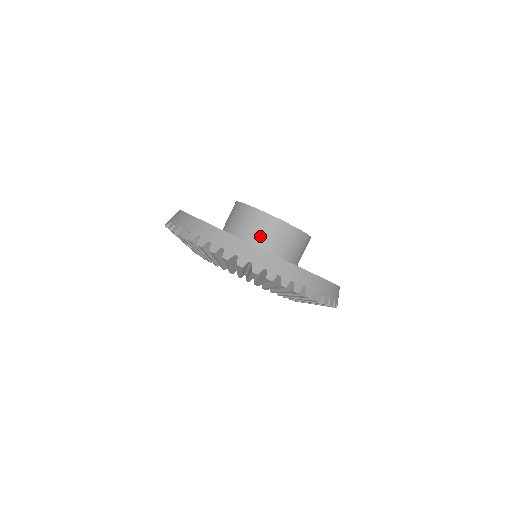
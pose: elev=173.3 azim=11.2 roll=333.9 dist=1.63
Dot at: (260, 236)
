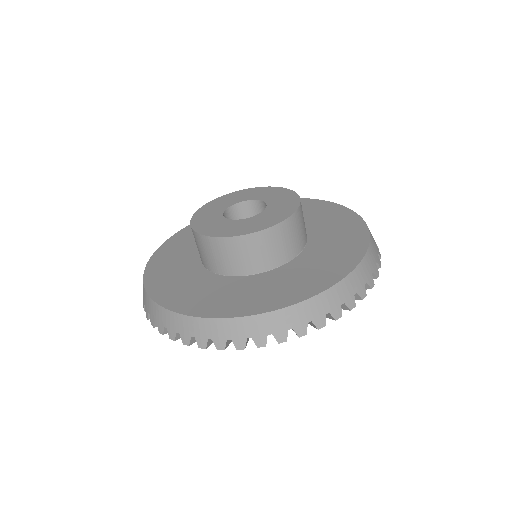
Dot at: (204, 258)
